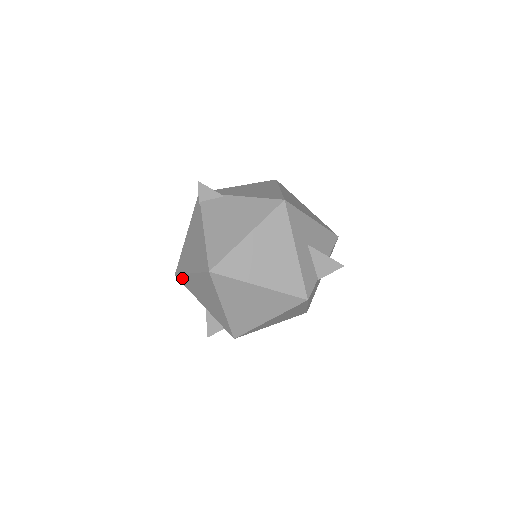
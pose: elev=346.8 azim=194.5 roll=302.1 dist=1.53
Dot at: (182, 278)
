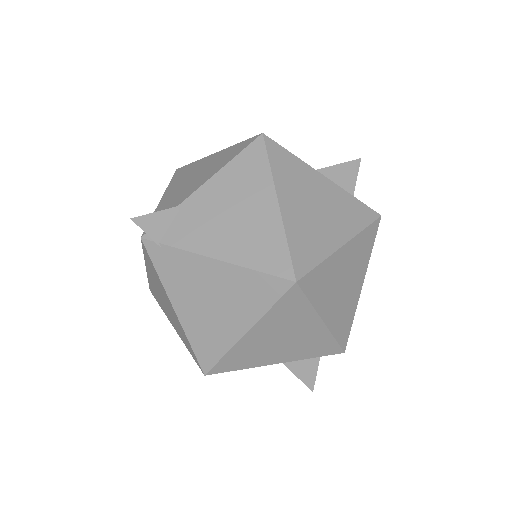
Dot at: (224, 363)
